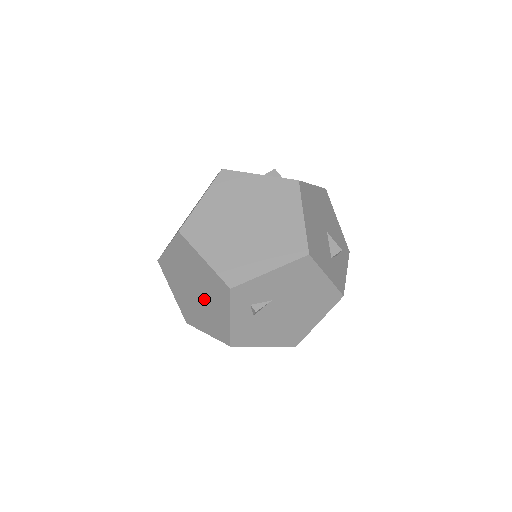
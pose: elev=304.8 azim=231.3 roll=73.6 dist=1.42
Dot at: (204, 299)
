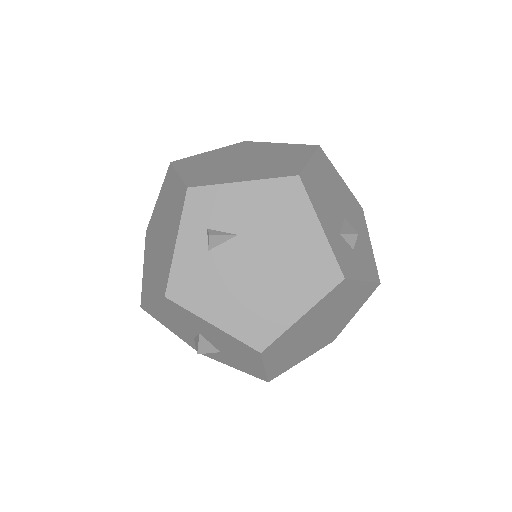
Dot at: (164, 239)
